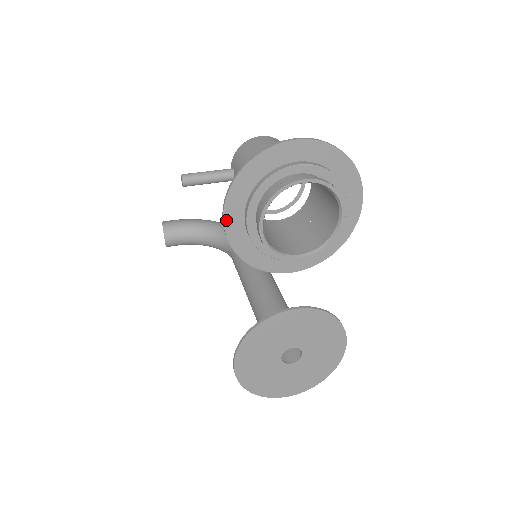
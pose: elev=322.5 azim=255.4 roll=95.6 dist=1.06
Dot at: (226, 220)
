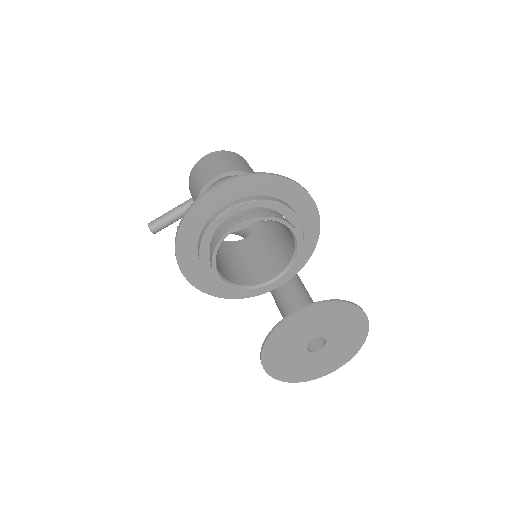
Dot at: (188, 277)
